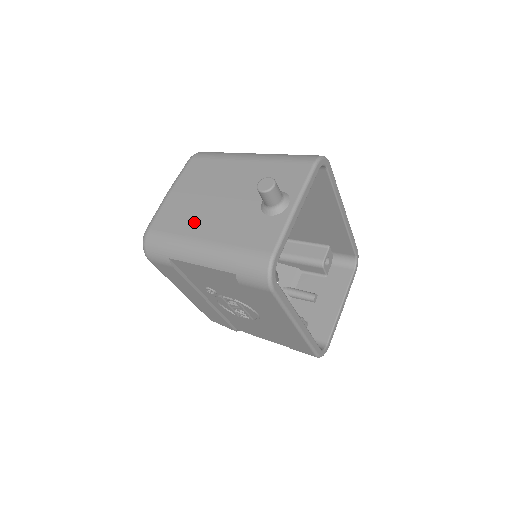
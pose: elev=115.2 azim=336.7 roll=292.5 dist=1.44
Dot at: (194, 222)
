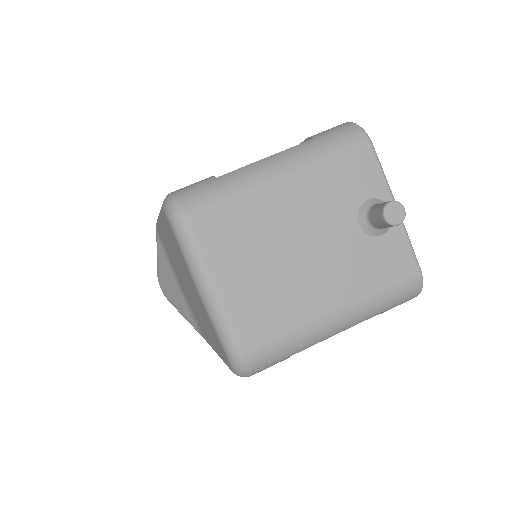
Dot at: (300, 301)
